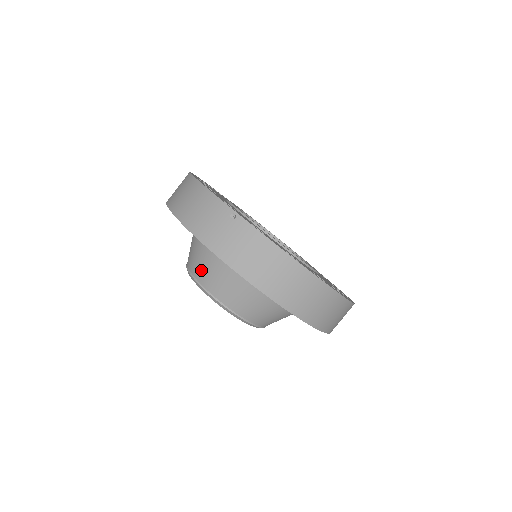
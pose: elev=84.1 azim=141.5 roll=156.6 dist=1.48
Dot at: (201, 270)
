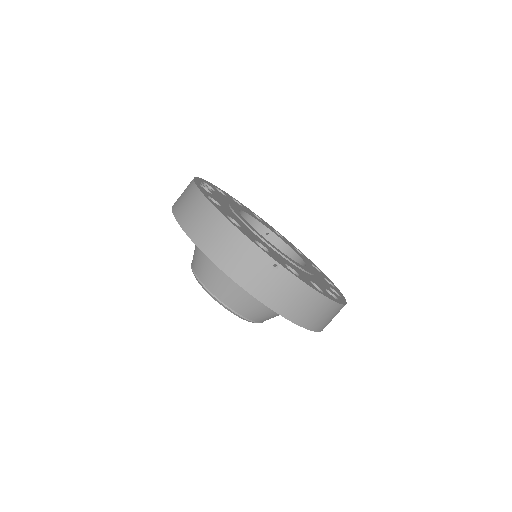
Dot at: (222, 290)
